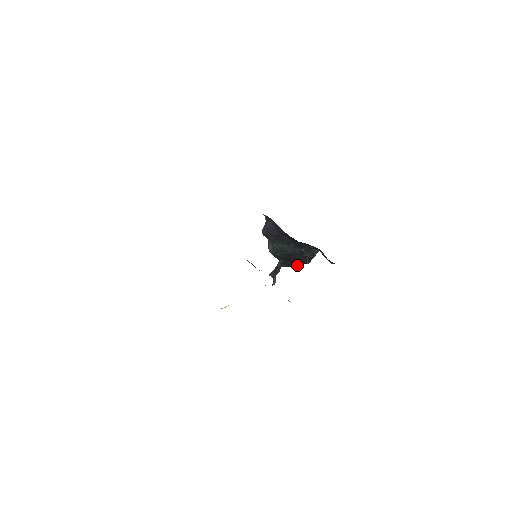
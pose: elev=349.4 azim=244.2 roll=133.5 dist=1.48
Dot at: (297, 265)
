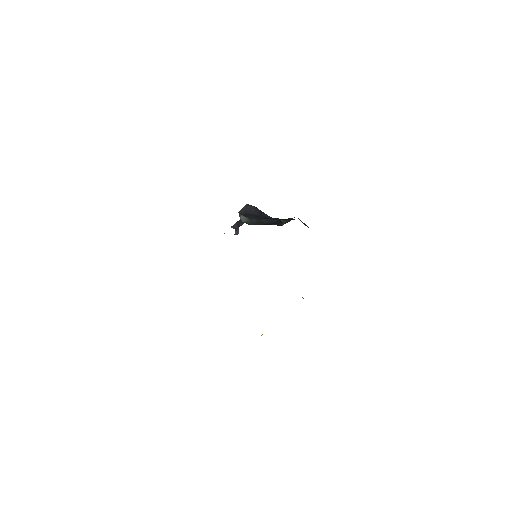
Dot at: occluded
